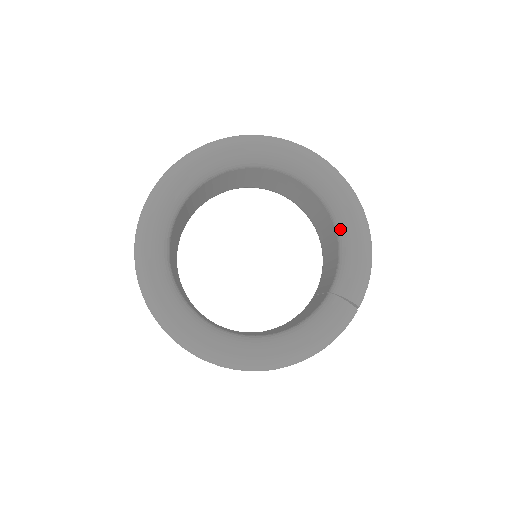
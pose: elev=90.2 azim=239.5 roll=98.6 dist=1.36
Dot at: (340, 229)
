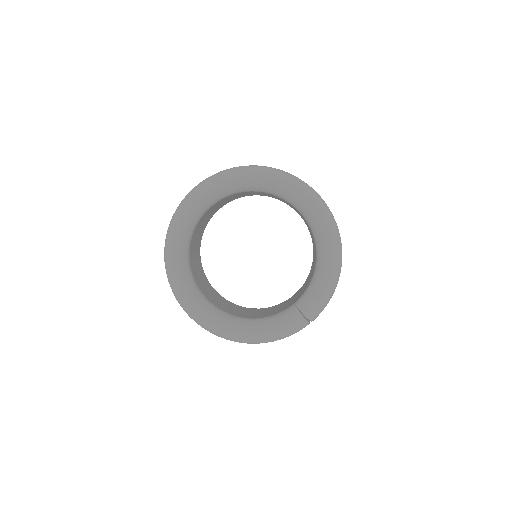
Dot at: (318, 261)
